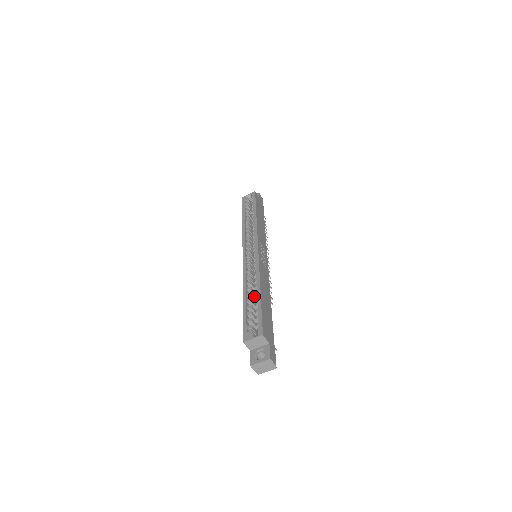
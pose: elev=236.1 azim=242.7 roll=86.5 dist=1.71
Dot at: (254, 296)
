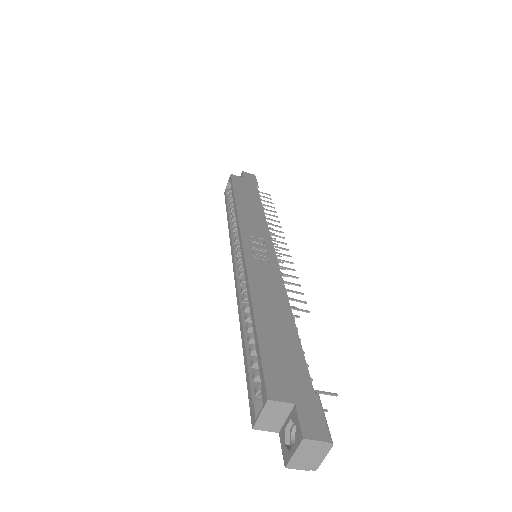
Dot at: occluded
